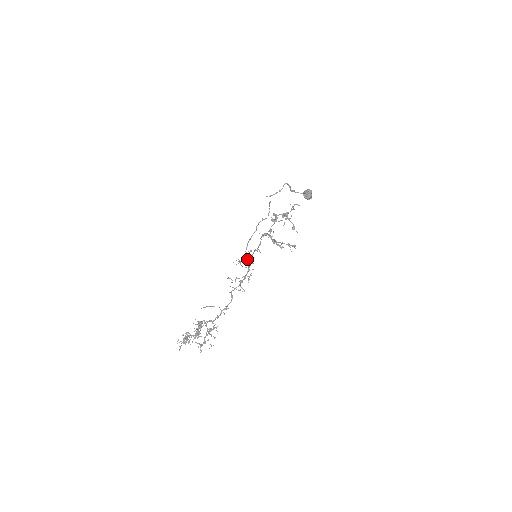
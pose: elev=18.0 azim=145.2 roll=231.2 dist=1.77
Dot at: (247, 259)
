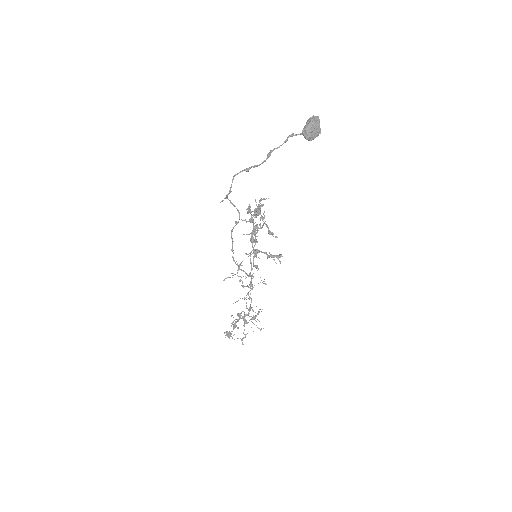
Dot at: occluded
